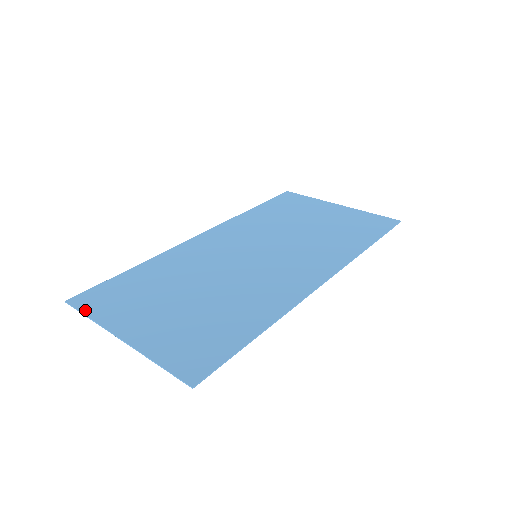
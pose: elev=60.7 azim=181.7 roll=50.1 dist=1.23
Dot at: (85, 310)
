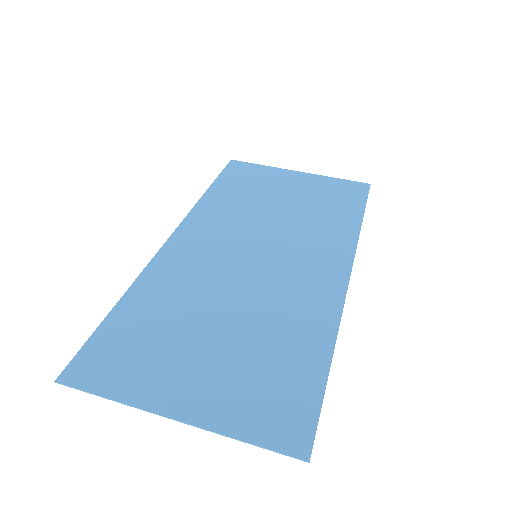
Dot at: (95, 388)
